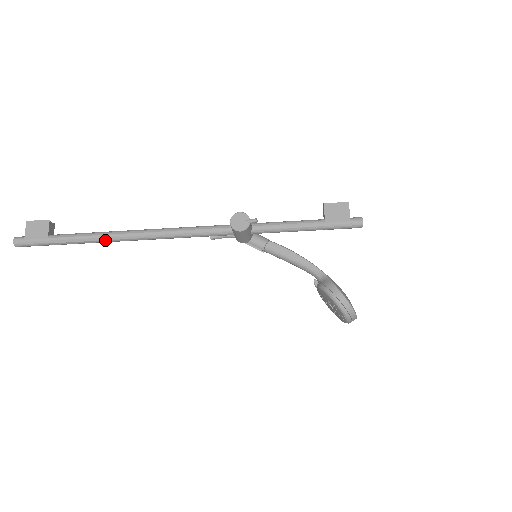
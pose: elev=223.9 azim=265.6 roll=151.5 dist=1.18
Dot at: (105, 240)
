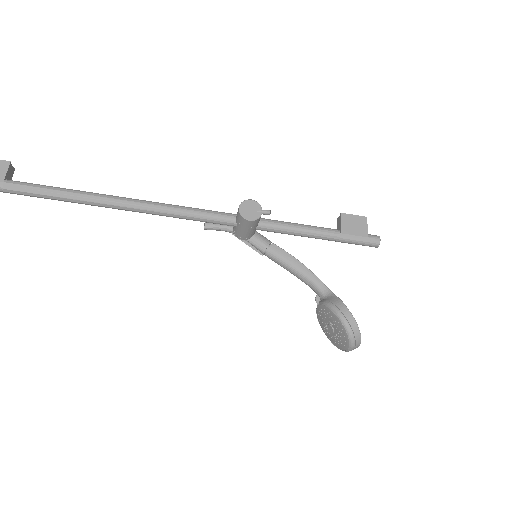
Dot at: (78, 200)
